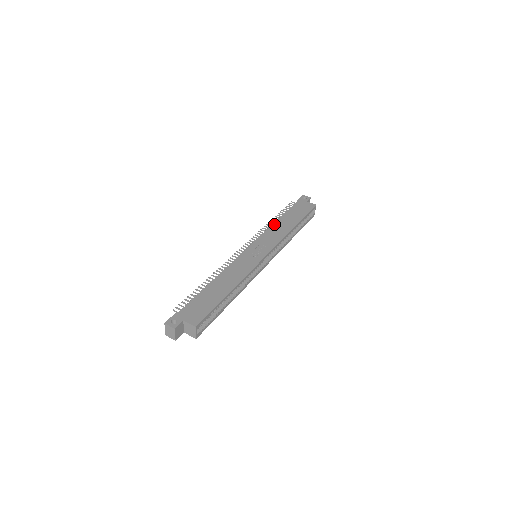
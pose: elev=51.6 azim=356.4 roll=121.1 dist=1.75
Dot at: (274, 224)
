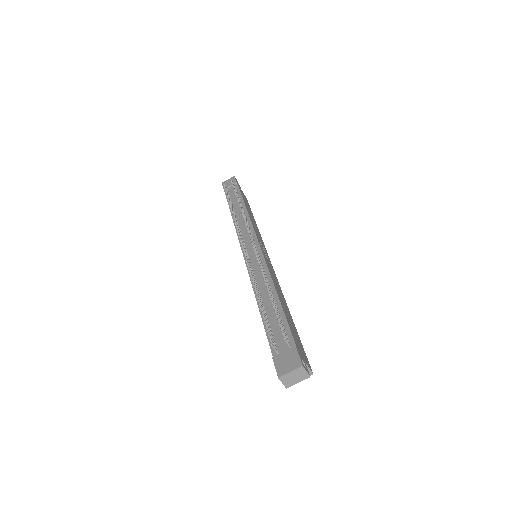
Dot at: occluded
